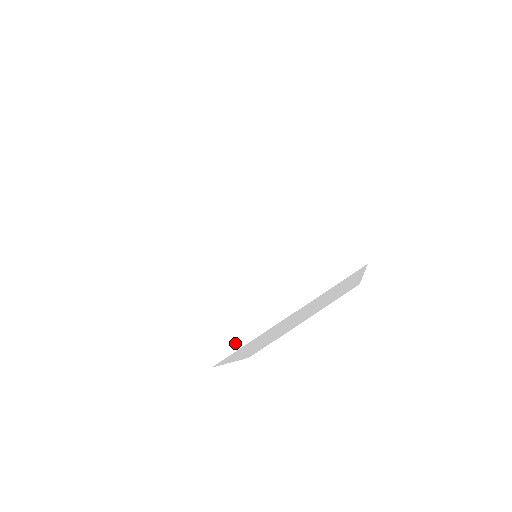
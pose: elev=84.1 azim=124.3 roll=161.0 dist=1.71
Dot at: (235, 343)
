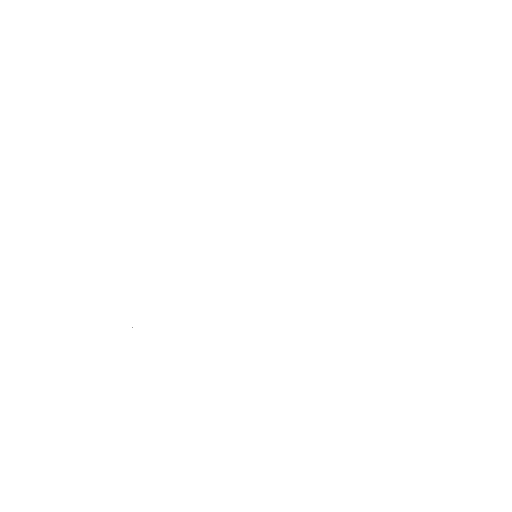
Dot at: (210, 412)
